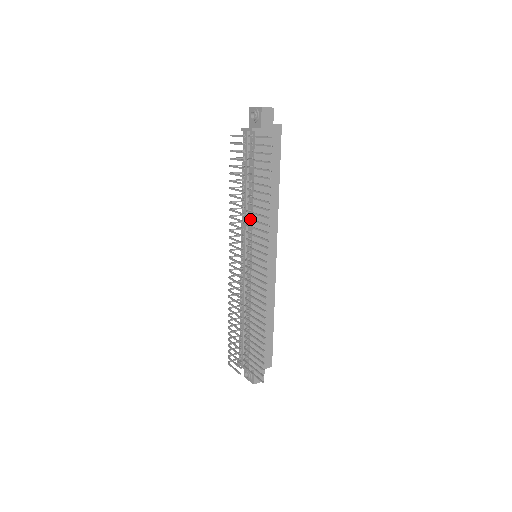
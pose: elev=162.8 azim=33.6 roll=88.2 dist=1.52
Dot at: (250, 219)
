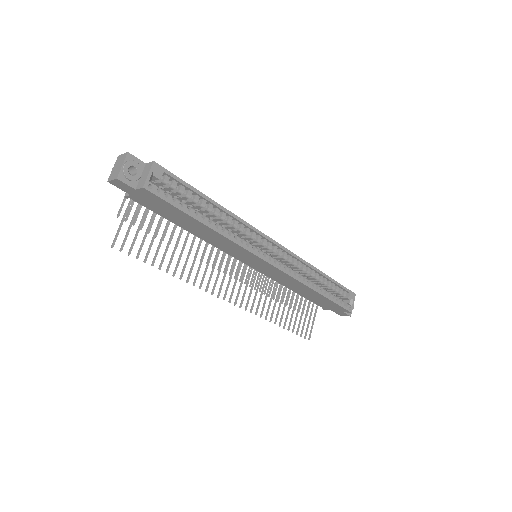
Dot at: occluded
